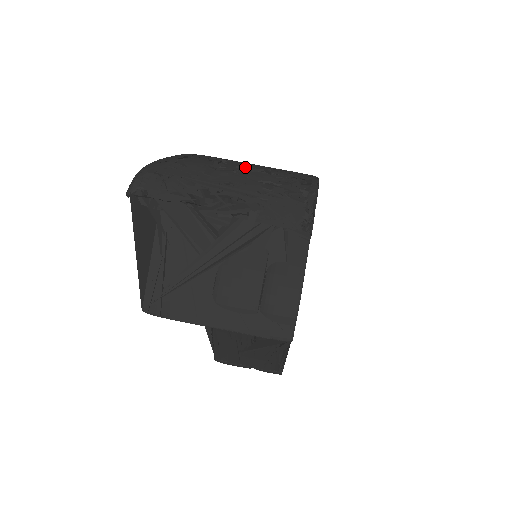
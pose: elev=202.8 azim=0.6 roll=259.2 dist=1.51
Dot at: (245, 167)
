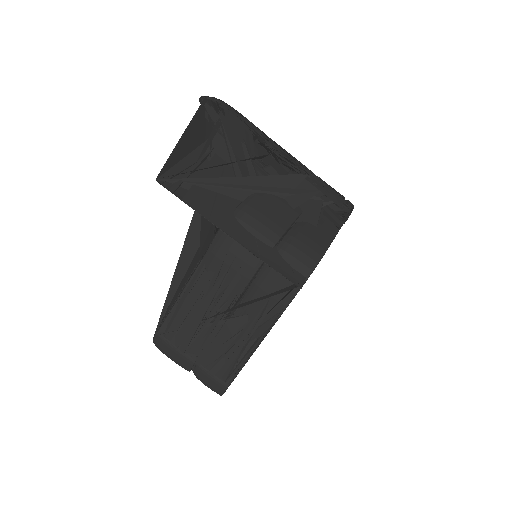
Dot at: occluded
